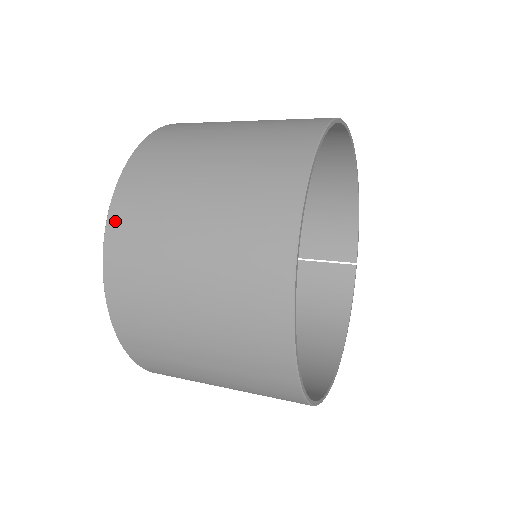
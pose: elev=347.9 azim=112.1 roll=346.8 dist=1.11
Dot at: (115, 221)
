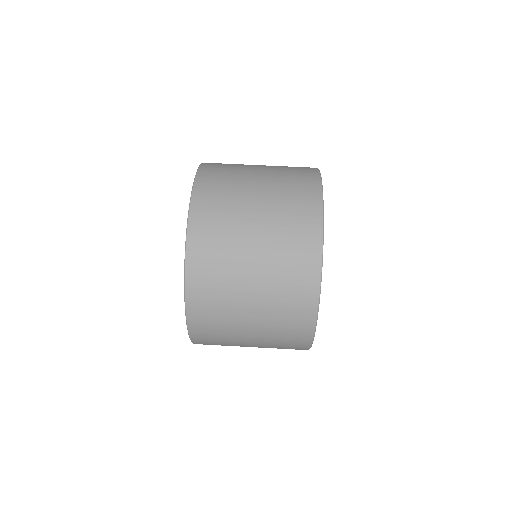
Dot at: (193, 322)
